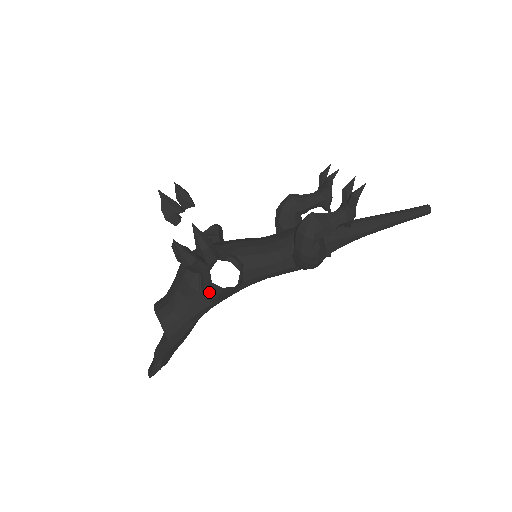
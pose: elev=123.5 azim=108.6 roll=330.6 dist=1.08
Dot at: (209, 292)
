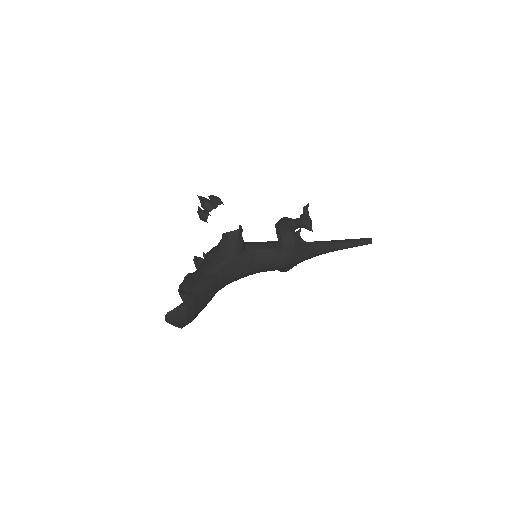
Dot at: (222, 244)
